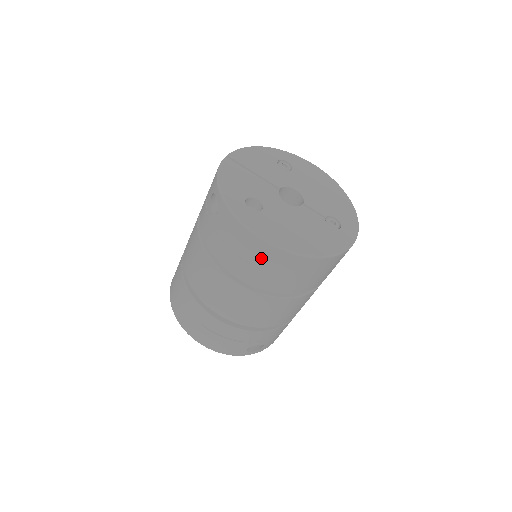
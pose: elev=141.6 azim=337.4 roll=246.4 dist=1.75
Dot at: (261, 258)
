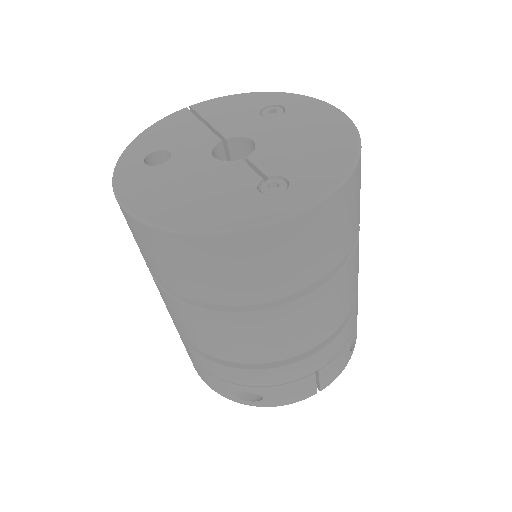
Dot at: (133, 232)
